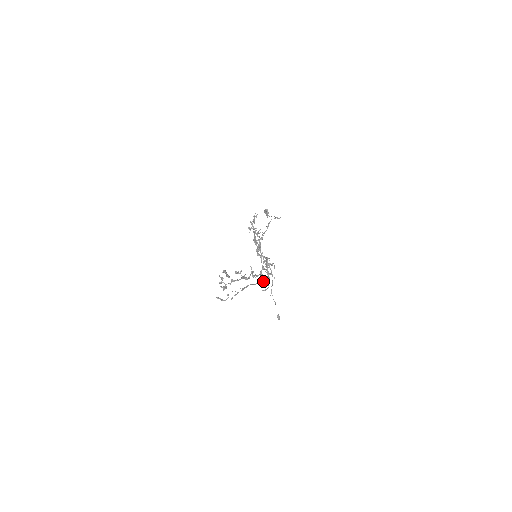
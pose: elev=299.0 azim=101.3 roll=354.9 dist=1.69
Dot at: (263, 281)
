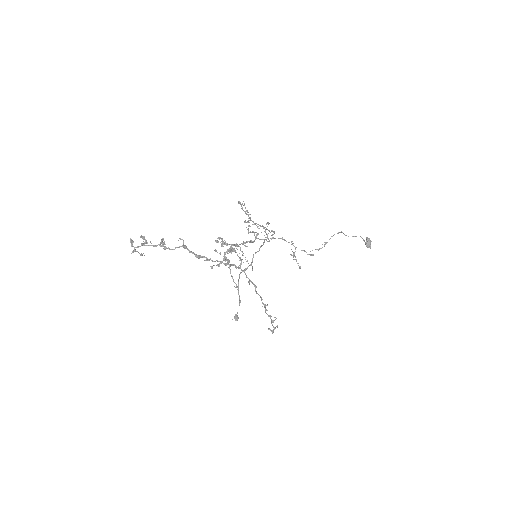
Dot at: (248, 281)
